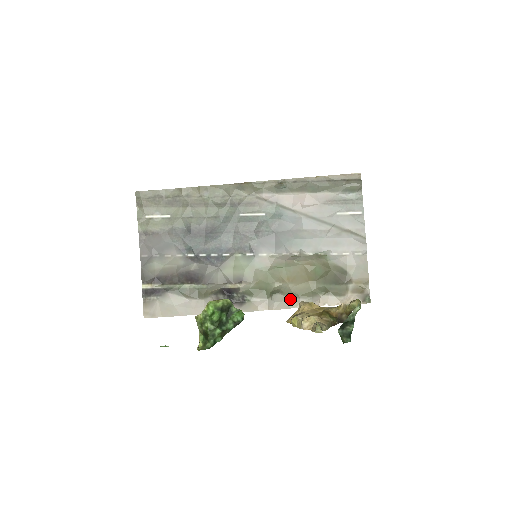
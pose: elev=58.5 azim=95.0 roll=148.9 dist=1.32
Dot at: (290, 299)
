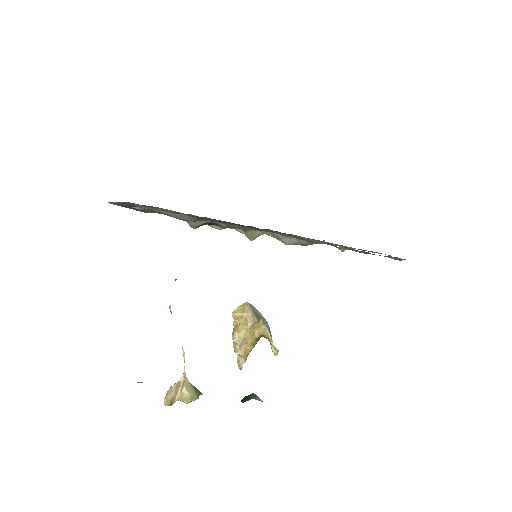
Dot at: occluded
